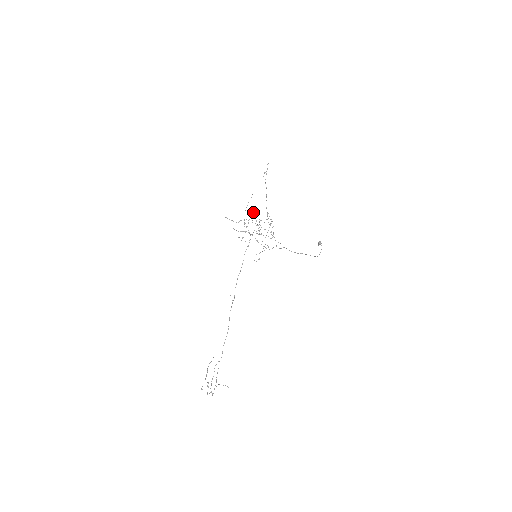
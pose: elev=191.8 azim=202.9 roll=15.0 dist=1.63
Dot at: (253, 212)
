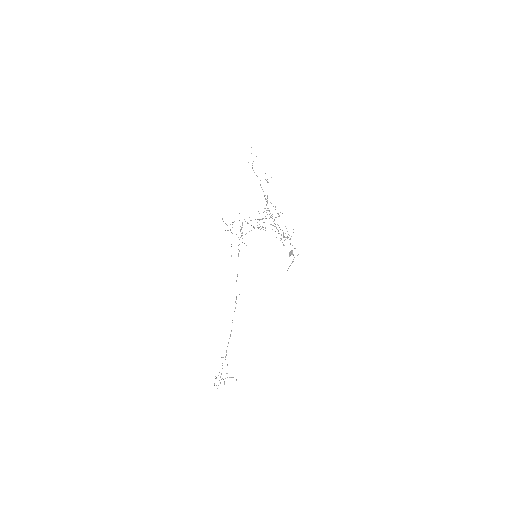
Dot at: (239, 213)
